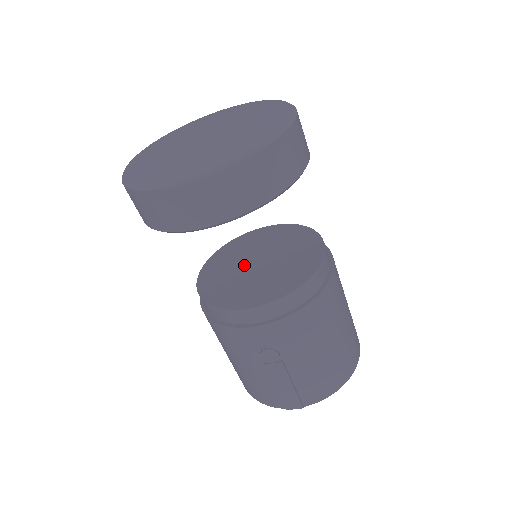
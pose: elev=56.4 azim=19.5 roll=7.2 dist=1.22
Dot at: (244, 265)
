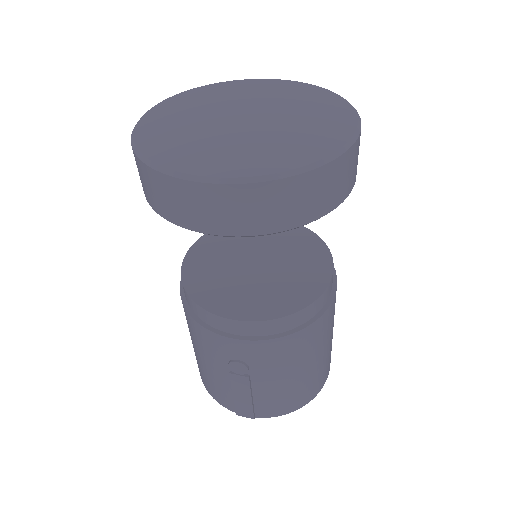
Dot at: (240, 260)
